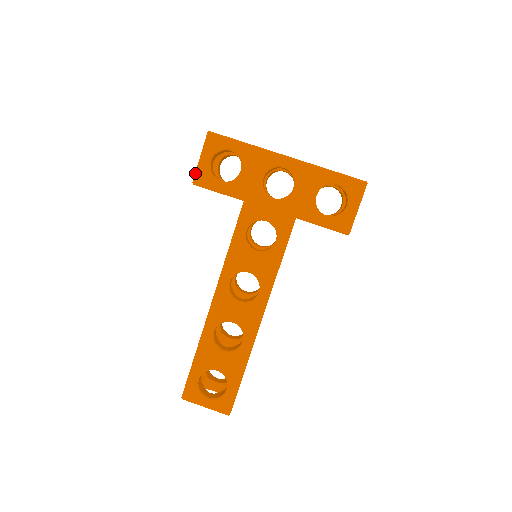
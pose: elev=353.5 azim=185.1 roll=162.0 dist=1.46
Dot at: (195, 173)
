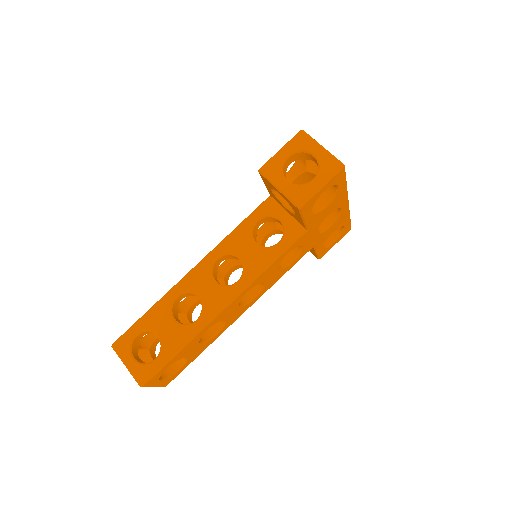
Dot at: (308, 199)
